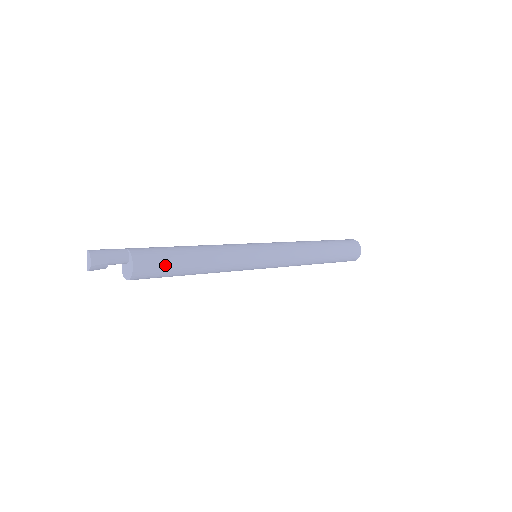
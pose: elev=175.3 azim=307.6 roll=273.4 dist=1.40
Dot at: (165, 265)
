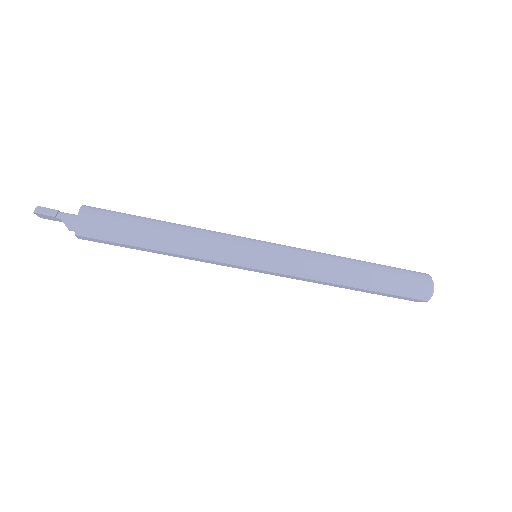
Dot at: (122, 213)
